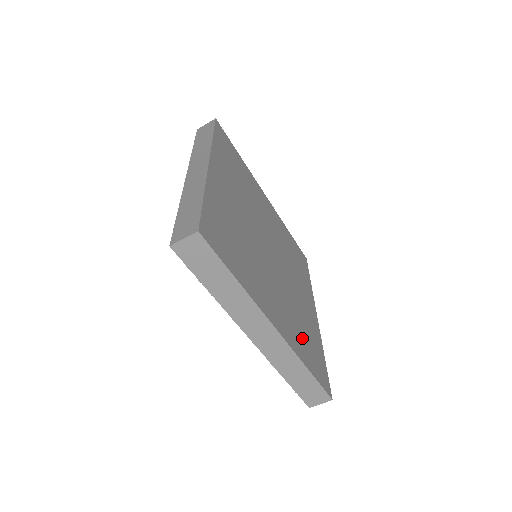
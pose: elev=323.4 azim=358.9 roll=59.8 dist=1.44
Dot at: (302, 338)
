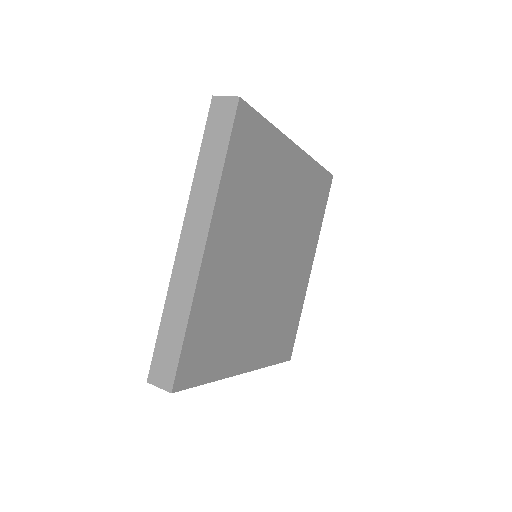
Dot at: (277, 335)
